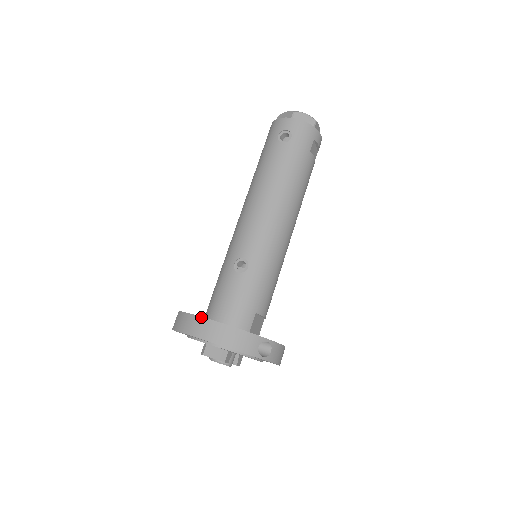
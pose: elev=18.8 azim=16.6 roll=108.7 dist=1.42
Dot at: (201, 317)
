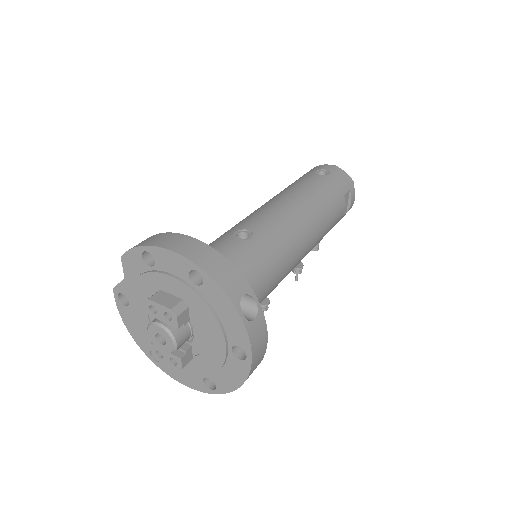
Dot at: (178, 233)
